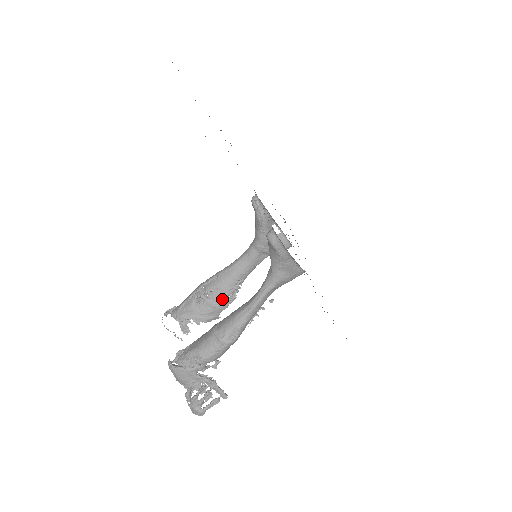
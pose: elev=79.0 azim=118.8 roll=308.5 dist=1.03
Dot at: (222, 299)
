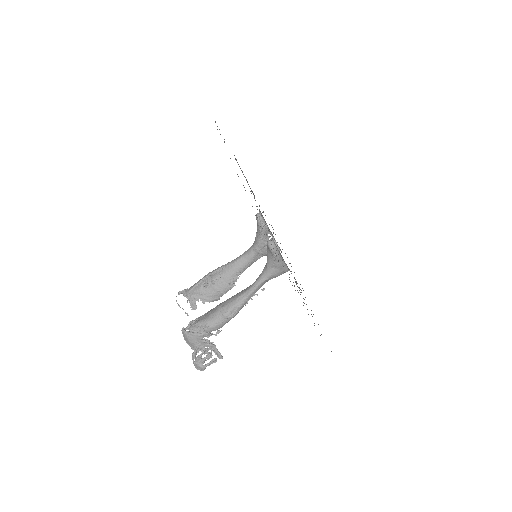
Dot at: (224, 286)
